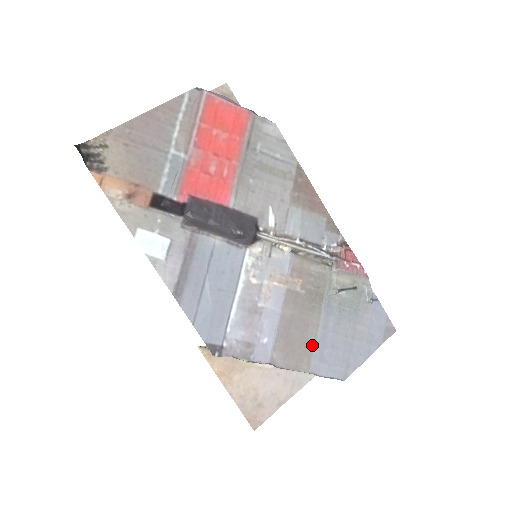
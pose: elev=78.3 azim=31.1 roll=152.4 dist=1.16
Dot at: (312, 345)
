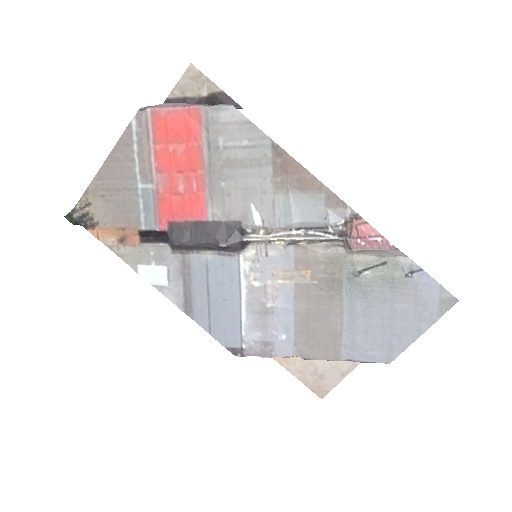
Dot at: (339, 334)
